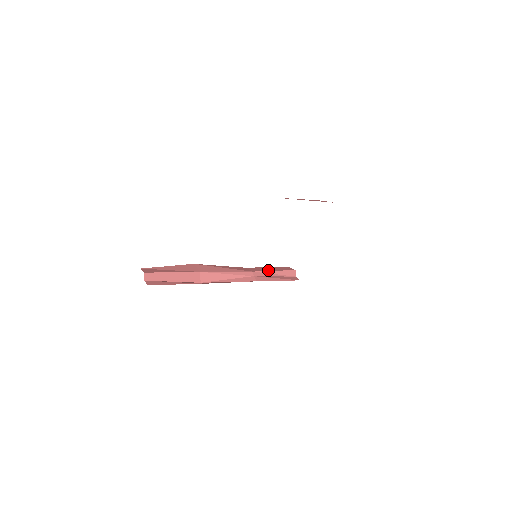
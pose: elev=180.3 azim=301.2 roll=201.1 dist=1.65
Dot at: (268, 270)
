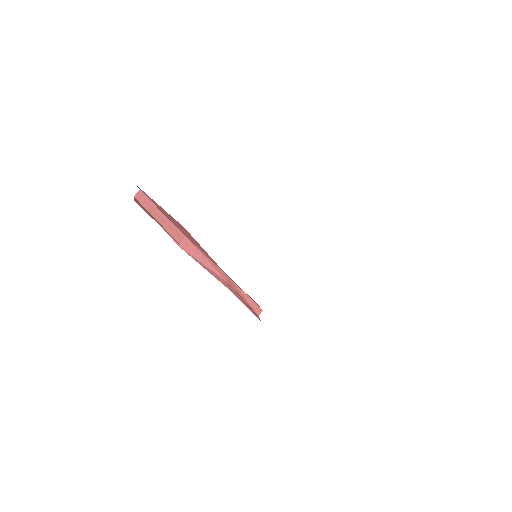
Dot at: occluded
